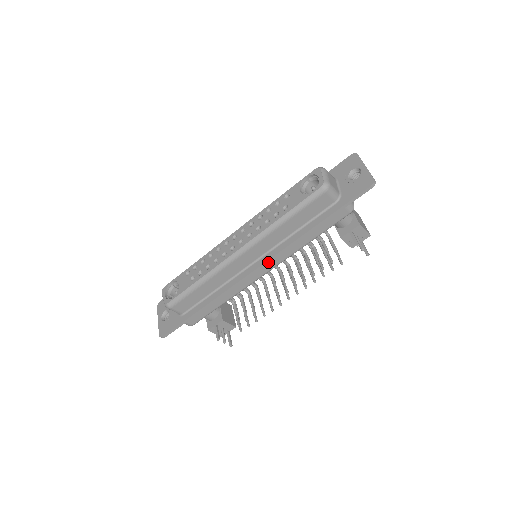
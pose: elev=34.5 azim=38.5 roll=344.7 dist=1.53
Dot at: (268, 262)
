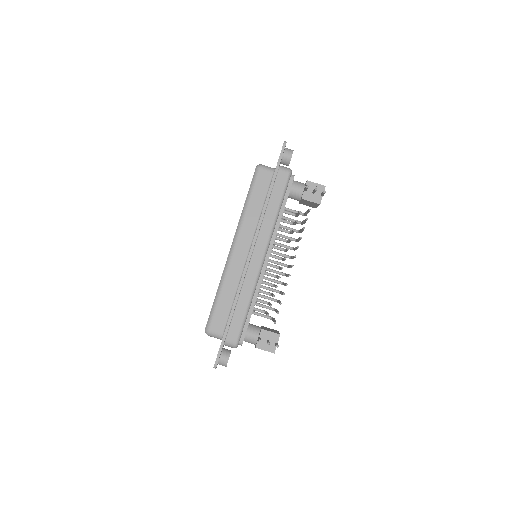
Dot at: (255, 242)
